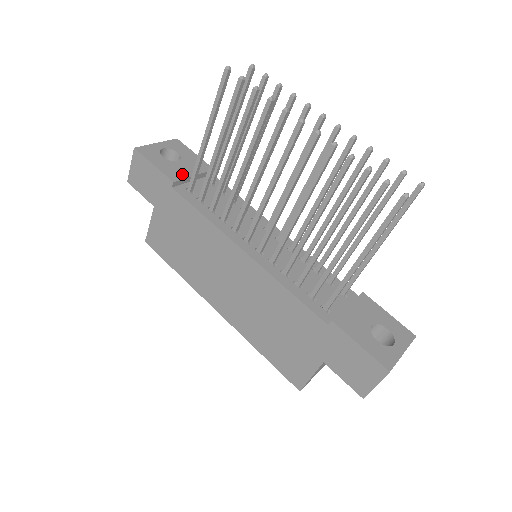
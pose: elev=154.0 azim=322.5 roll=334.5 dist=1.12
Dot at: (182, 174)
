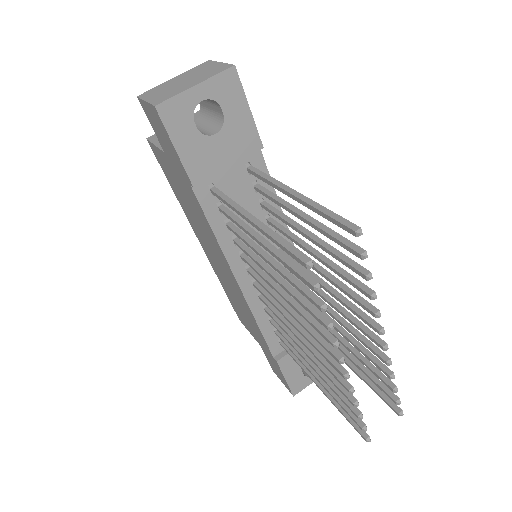
Dot at: (212, 167)
